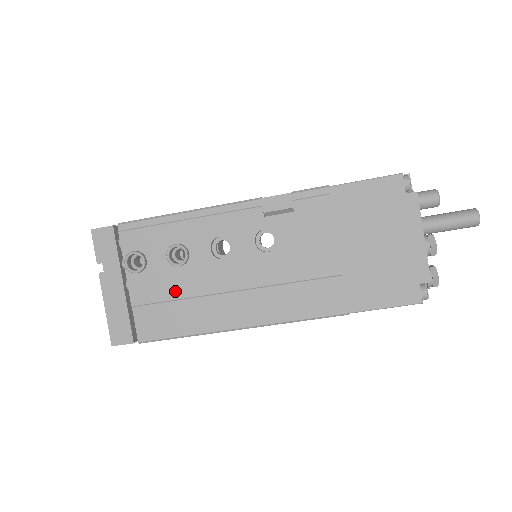
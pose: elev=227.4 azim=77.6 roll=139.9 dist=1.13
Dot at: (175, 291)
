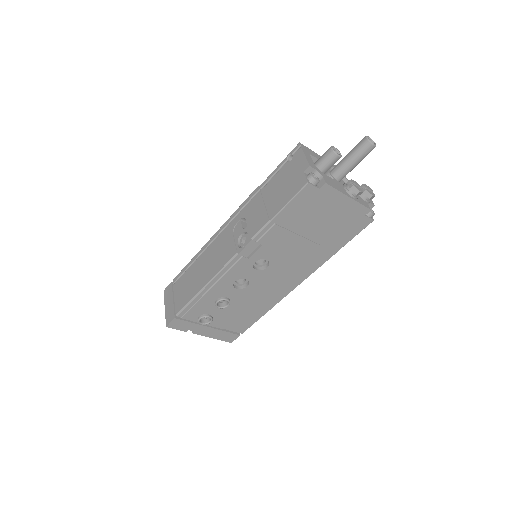
Dot at: (238, 311)
